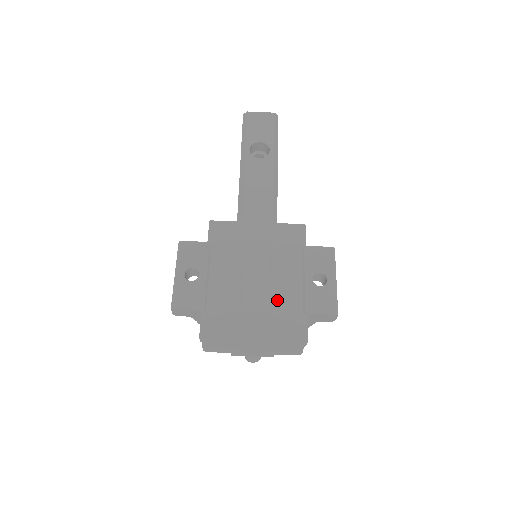
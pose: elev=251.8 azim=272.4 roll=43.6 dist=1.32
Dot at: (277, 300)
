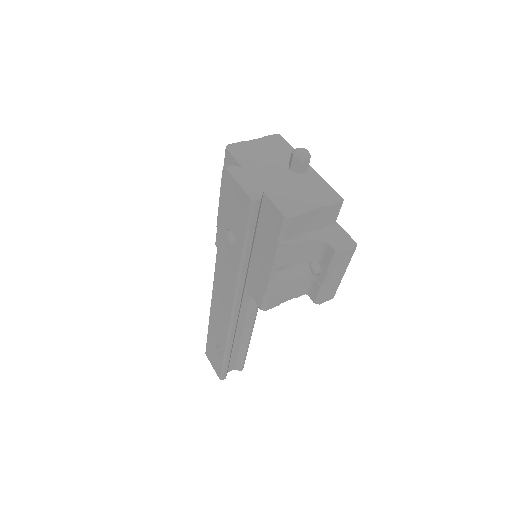
Dot at: occluded
